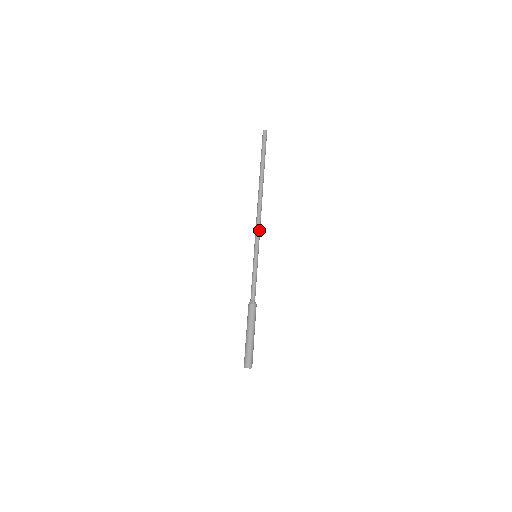
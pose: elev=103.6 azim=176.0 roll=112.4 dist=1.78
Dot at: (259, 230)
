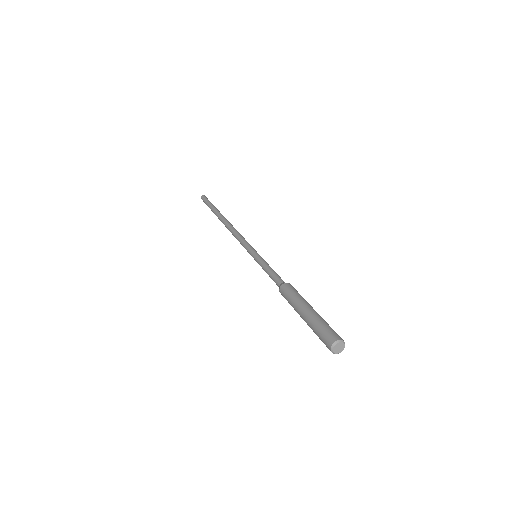
Dot at: occluded
